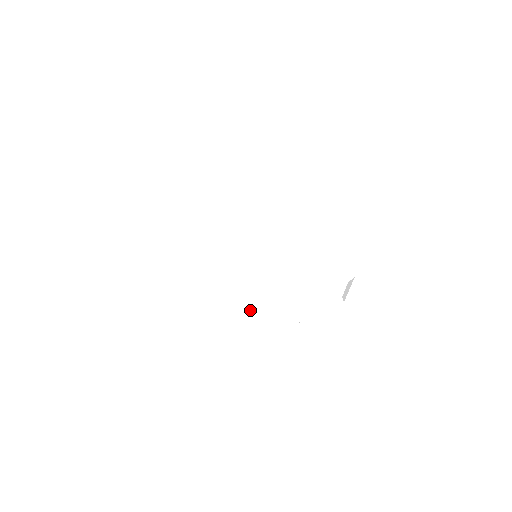
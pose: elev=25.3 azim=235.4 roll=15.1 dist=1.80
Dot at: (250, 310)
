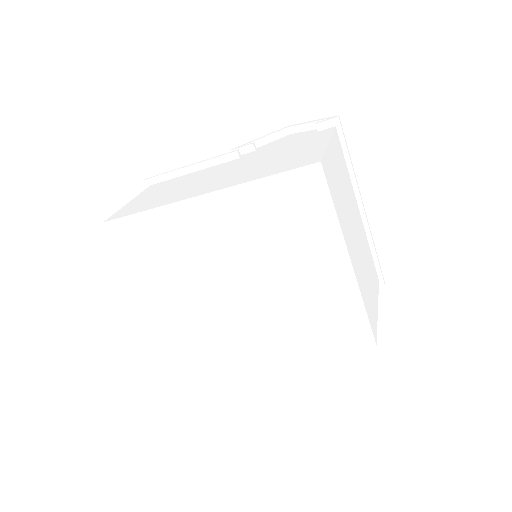
Dot at: occluded
